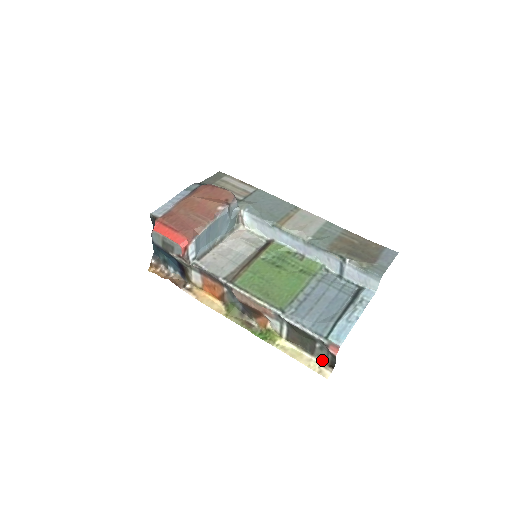
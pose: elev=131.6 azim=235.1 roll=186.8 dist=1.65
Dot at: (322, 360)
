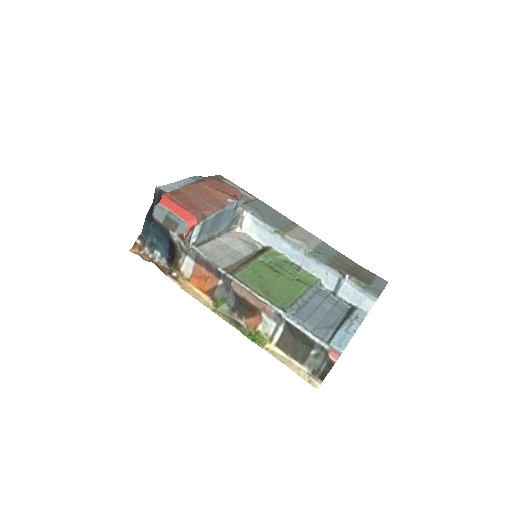
Dot at: (312, 370)
